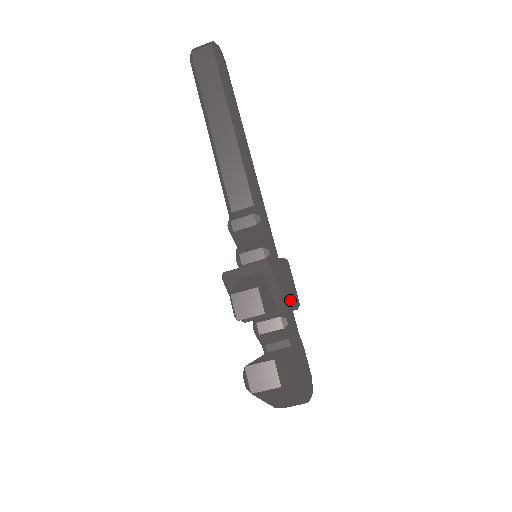
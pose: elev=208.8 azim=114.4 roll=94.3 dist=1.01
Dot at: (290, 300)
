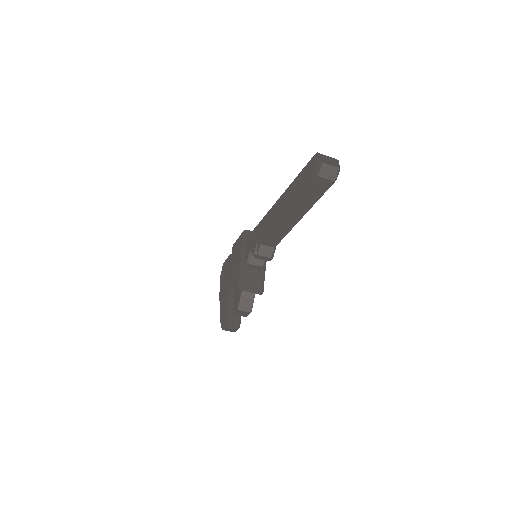
Dot at: occluded
